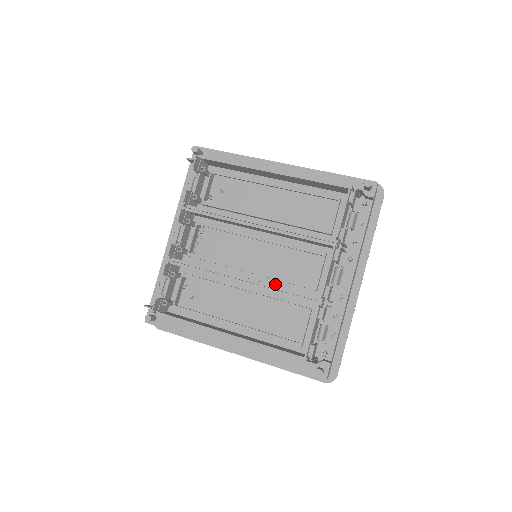
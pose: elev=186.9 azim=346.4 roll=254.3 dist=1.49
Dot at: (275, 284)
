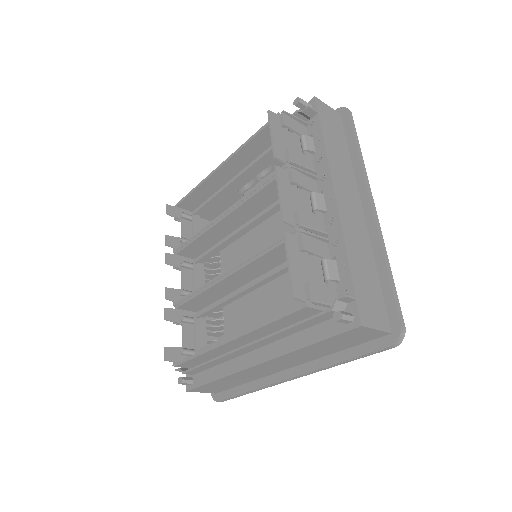
Dot at: occluded
